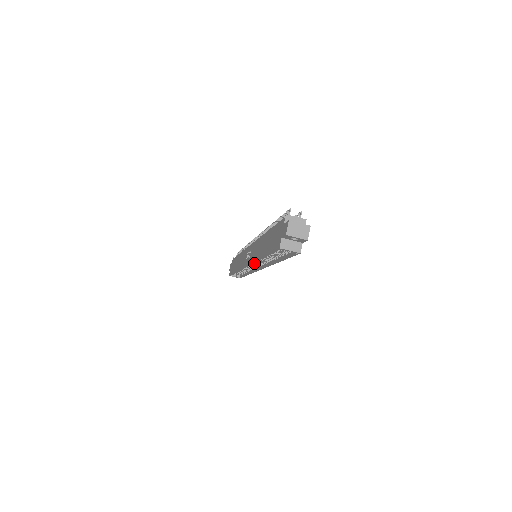
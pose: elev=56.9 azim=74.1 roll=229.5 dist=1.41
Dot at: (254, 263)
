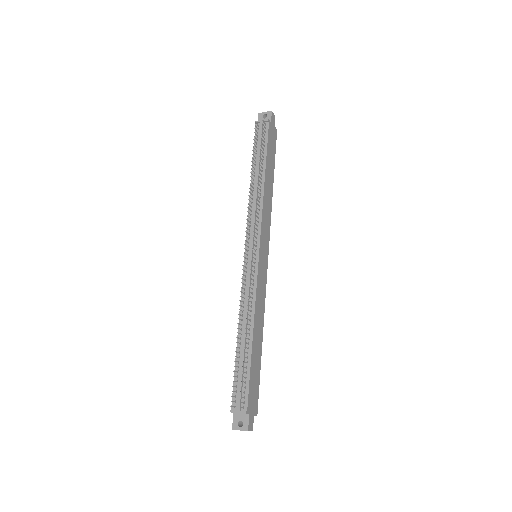
Dot at: occluded
